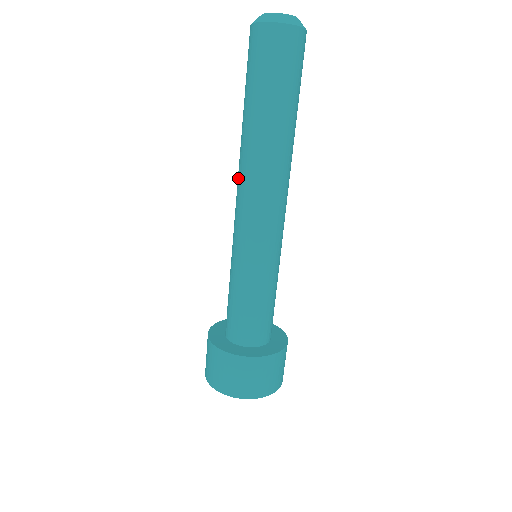
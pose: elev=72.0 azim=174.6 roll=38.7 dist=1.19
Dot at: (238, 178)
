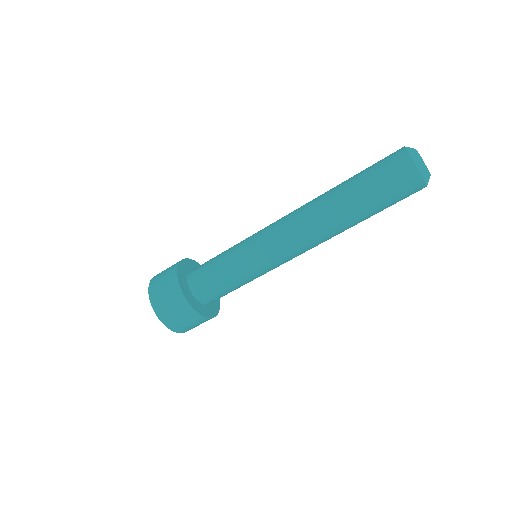
Dot at: (300, 217)
